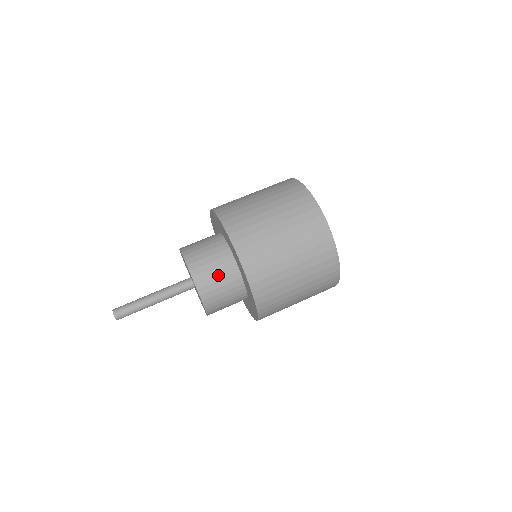
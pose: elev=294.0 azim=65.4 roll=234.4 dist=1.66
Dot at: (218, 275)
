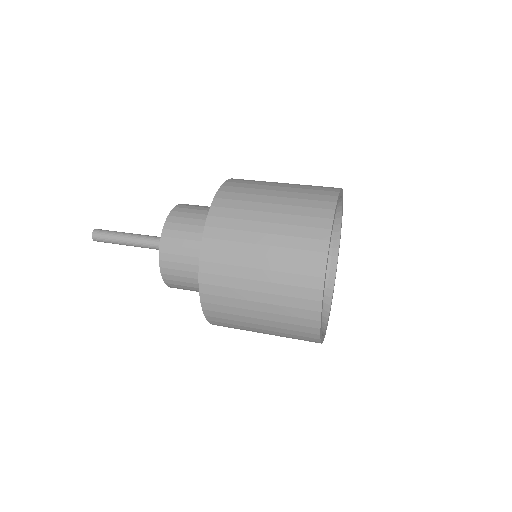
Dot at: (186, 265)
